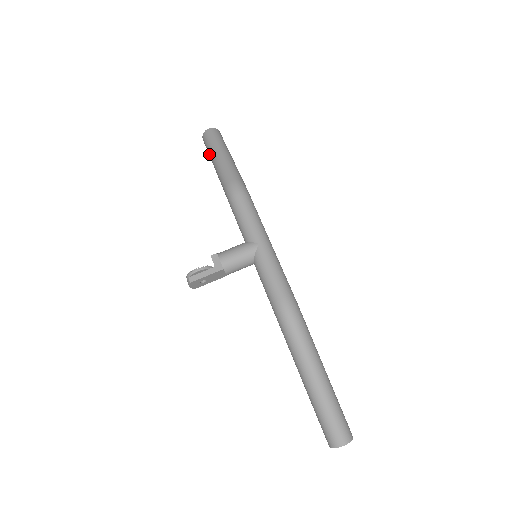
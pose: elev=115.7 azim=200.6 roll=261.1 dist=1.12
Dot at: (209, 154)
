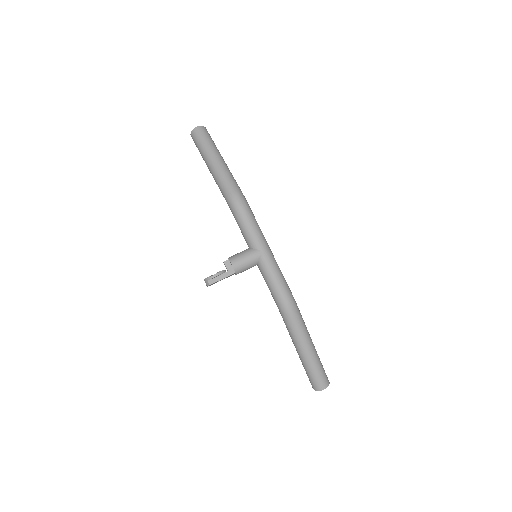
Dot at: (202, 156)
